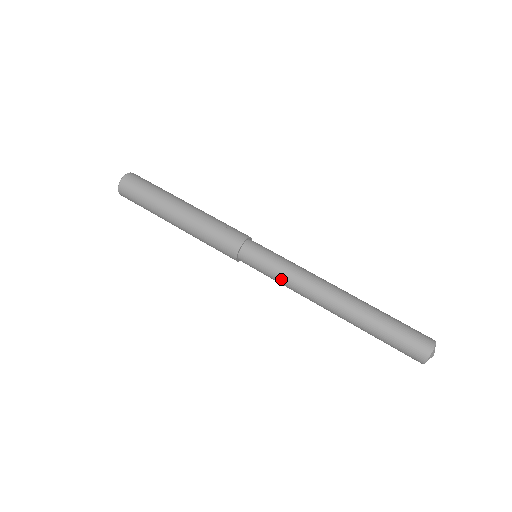
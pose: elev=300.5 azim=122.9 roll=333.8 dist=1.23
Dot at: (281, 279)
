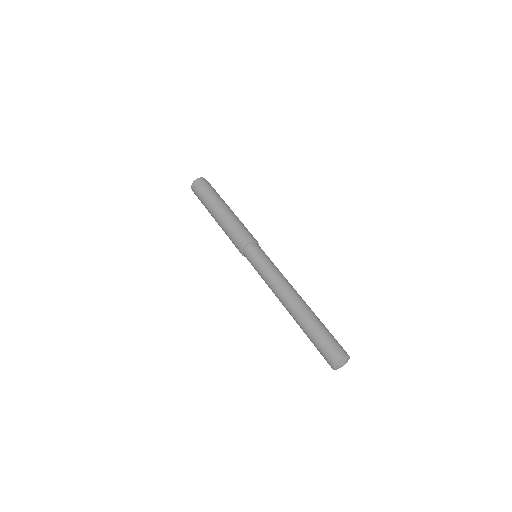
Dot at: (263, 277)
